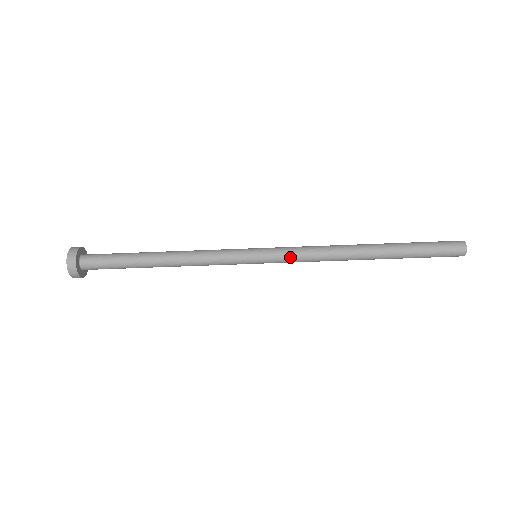
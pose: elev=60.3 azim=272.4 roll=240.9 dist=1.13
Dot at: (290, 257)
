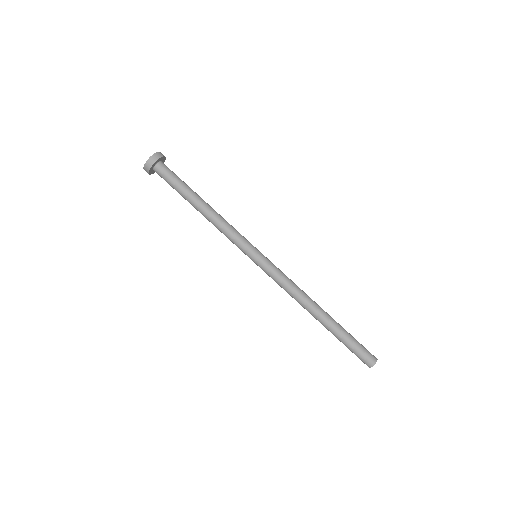
Dot at: (279, 270)
